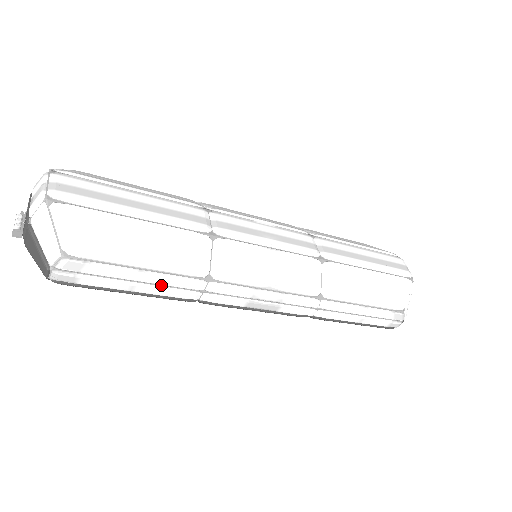
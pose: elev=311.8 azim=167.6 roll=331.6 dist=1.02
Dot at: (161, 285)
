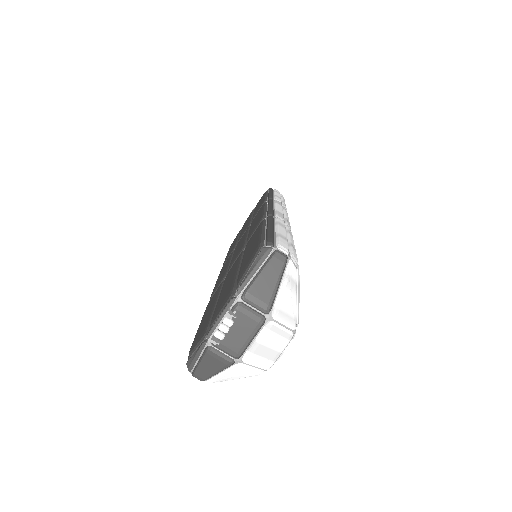
Dot at: occluded
